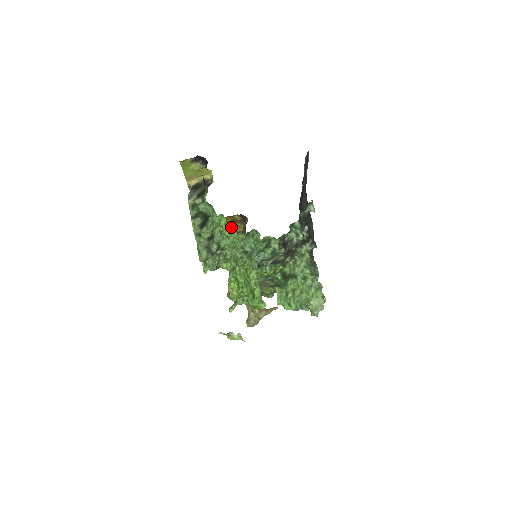
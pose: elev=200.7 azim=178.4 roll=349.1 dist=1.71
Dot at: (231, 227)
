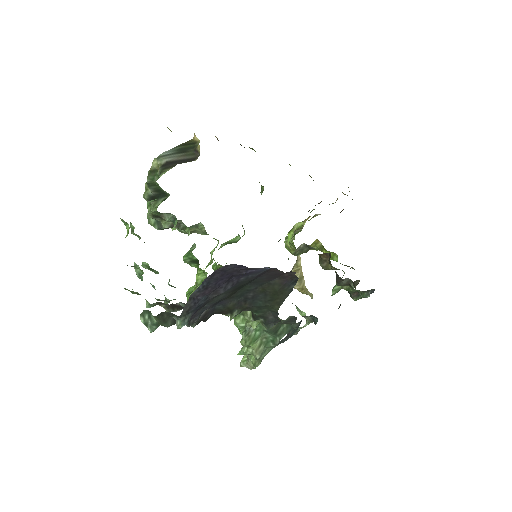
Dot at: occluded
